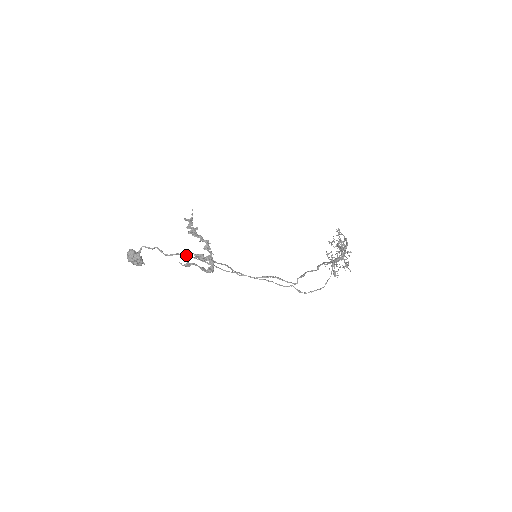
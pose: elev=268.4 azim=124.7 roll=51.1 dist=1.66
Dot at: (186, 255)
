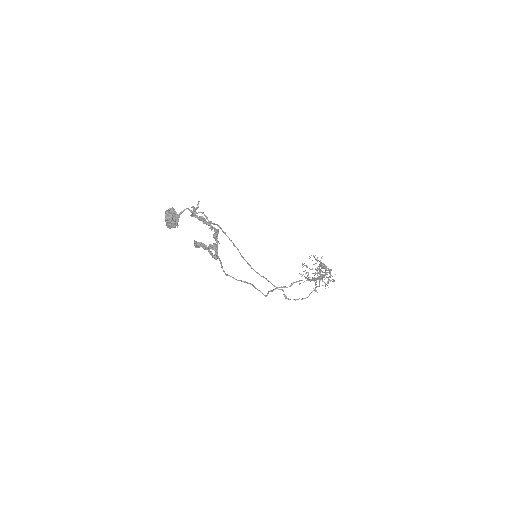
Dot at: occluded
